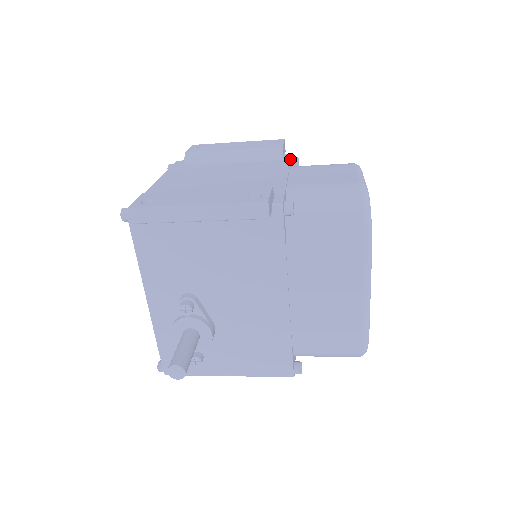
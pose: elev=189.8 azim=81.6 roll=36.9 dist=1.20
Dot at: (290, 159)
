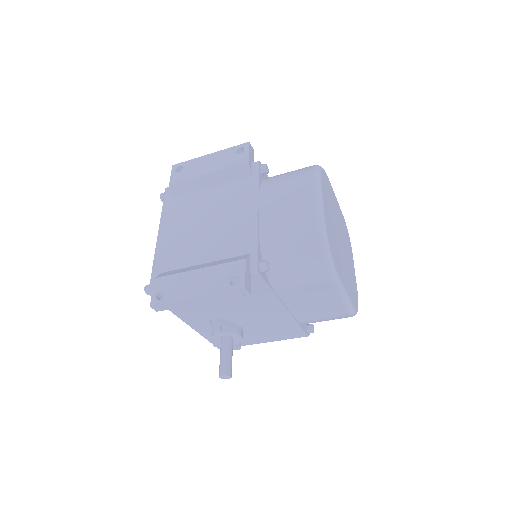
Dot at: (258, 175)
